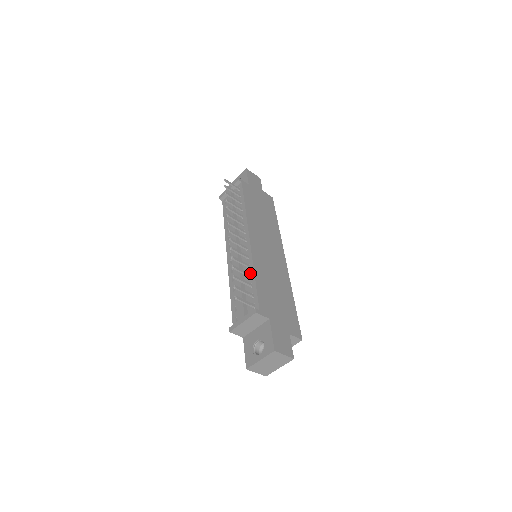
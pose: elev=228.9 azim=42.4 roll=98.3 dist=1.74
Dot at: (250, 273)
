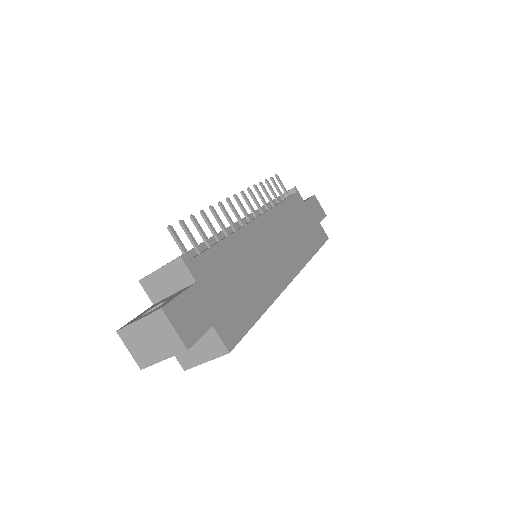
Dot at: occluded
